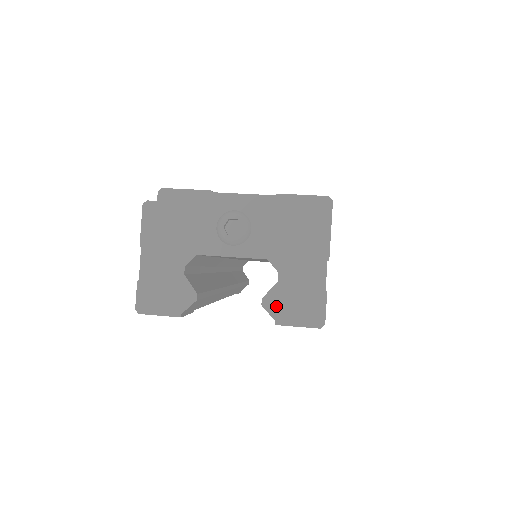
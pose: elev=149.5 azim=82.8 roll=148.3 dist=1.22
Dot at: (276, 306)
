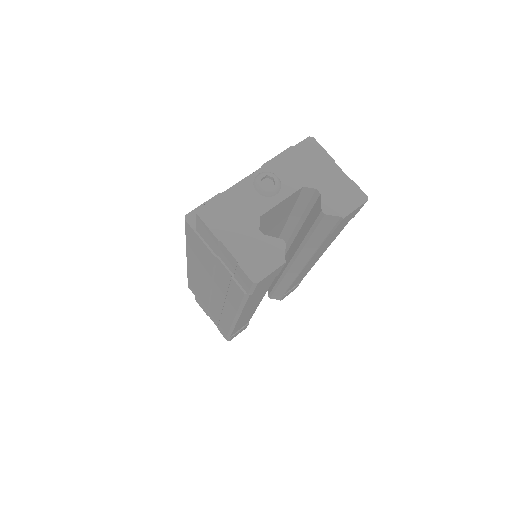
Dot at: (333, 208)
